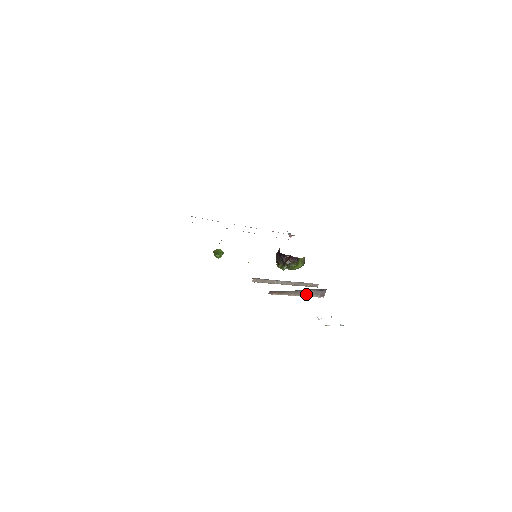
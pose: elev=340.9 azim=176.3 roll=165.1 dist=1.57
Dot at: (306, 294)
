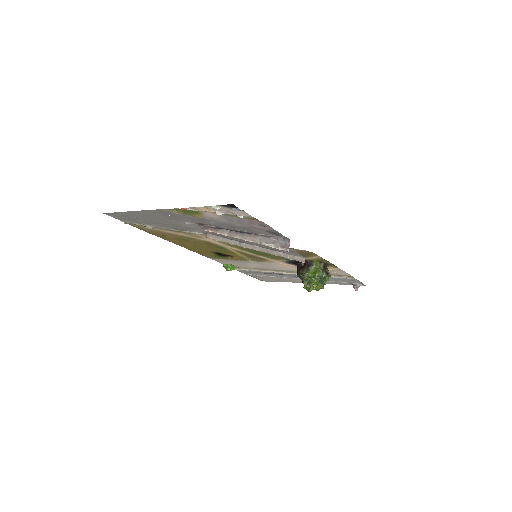
Dot at: (259, 241)
